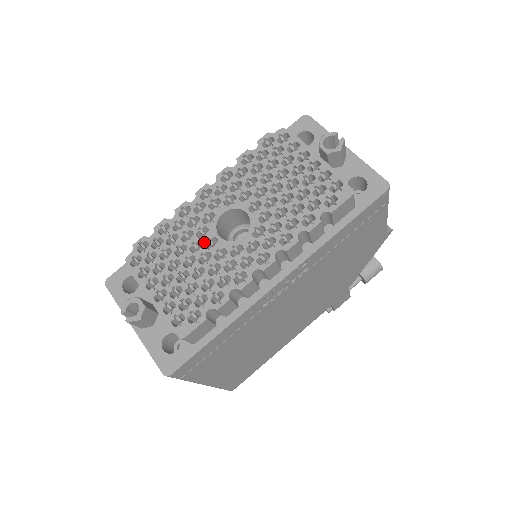
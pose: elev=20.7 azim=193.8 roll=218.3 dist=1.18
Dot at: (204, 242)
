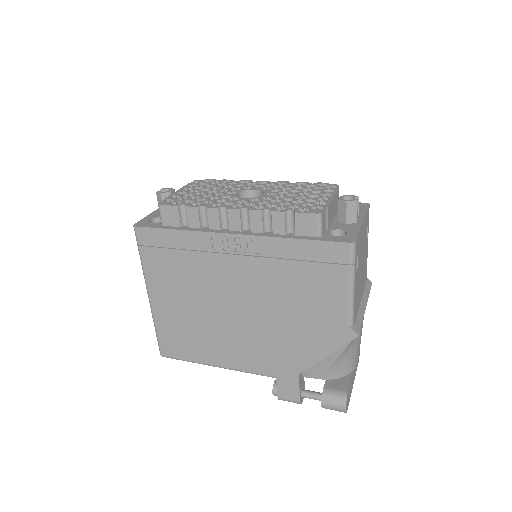
Dot at: (229, 191)
